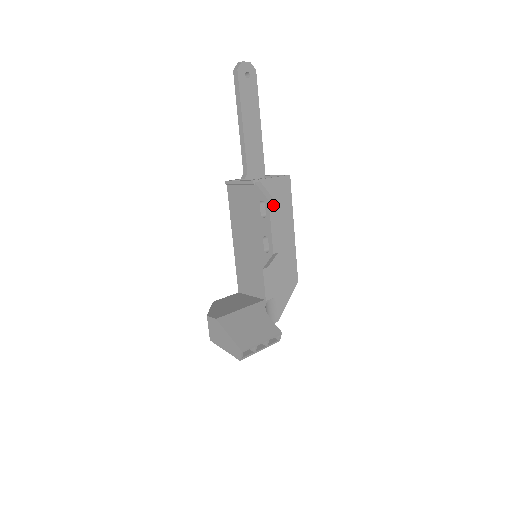
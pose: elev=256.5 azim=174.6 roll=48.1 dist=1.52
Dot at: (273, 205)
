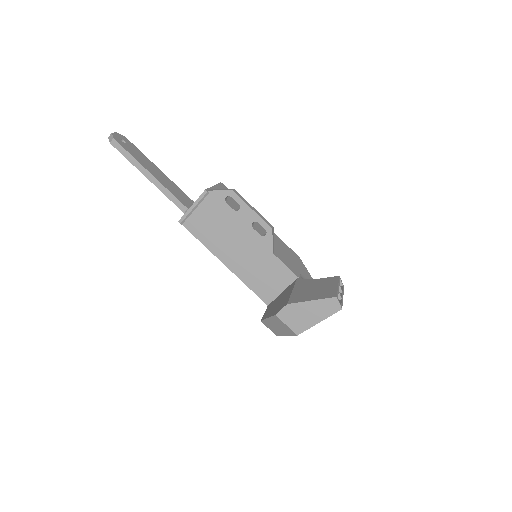
Dot at: (237, 193)
